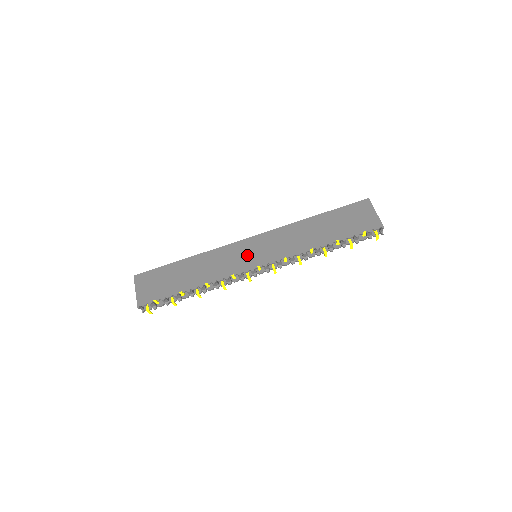
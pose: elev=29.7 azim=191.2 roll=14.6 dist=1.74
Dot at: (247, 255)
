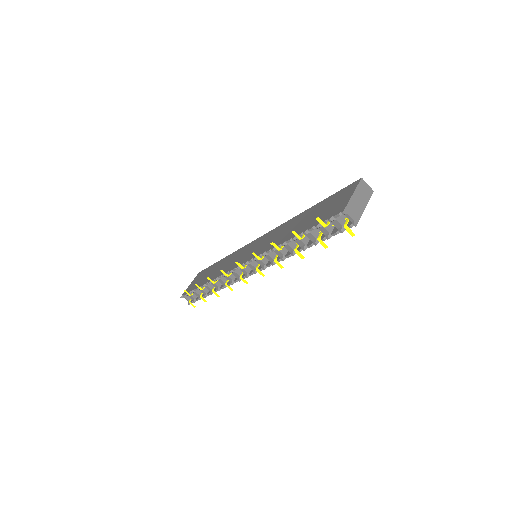
Dot at: (246, 253)
